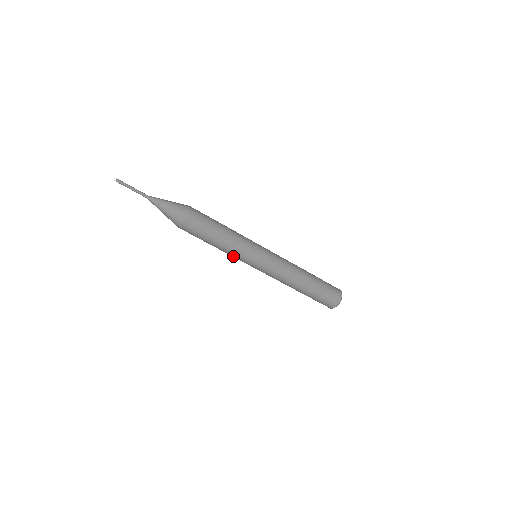
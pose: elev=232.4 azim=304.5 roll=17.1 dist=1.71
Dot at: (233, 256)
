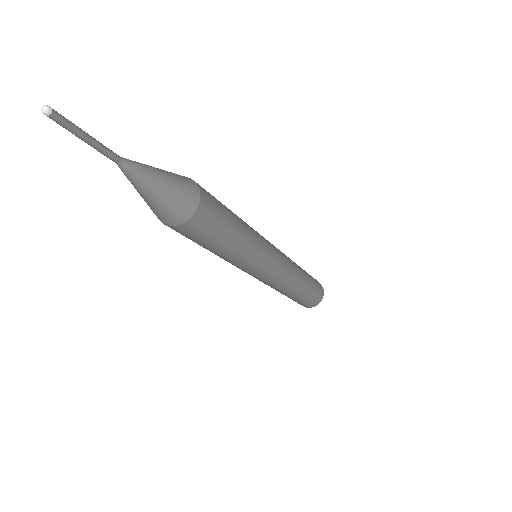
Dot at: occluded
